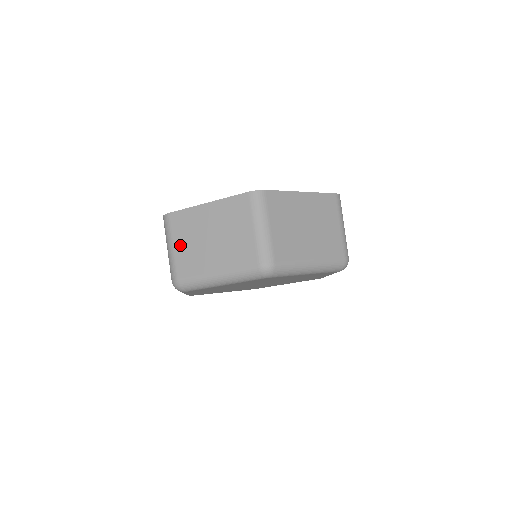
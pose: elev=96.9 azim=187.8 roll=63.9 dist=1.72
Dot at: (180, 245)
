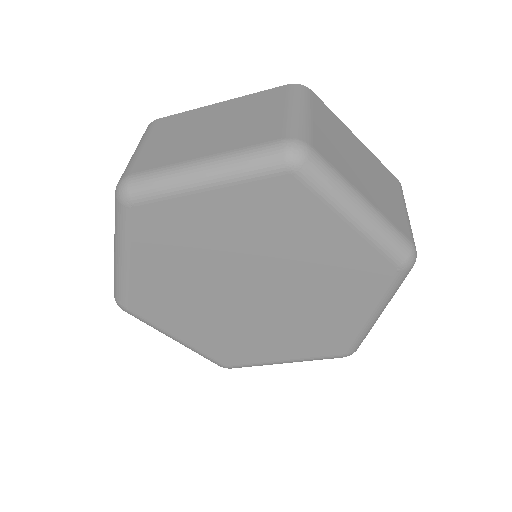
Dot at: (156, 141)
